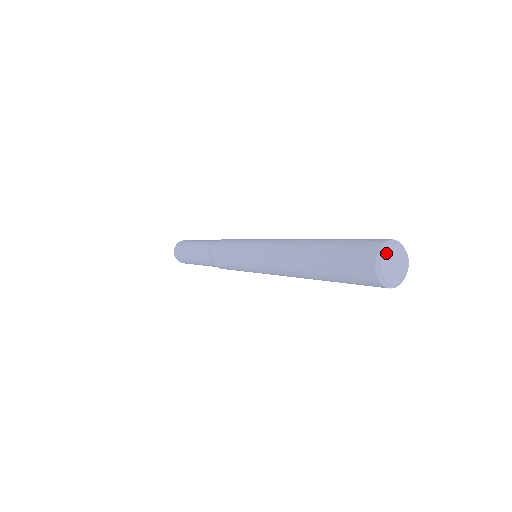
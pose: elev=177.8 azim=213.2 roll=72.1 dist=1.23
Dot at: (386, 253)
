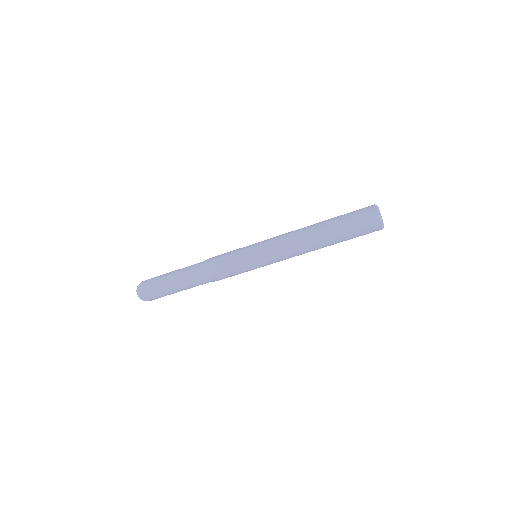
Dot at: (378, 208)
